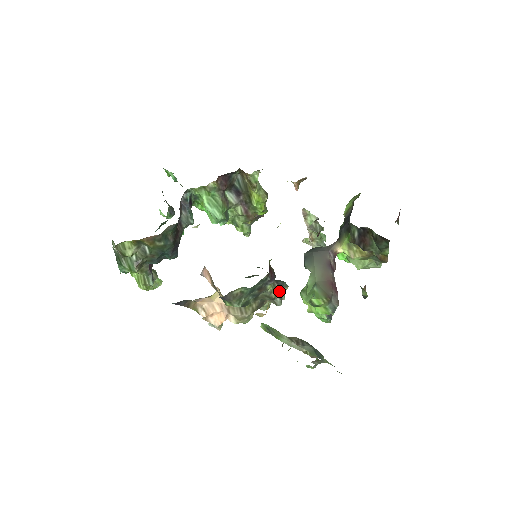
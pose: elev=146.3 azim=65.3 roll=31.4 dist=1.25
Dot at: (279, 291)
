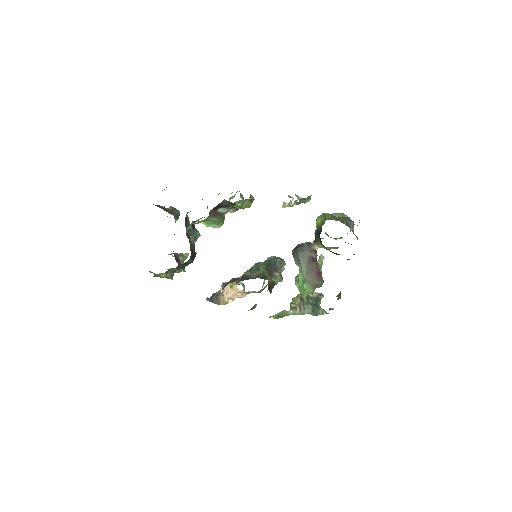
Dot at: (279, 276)
